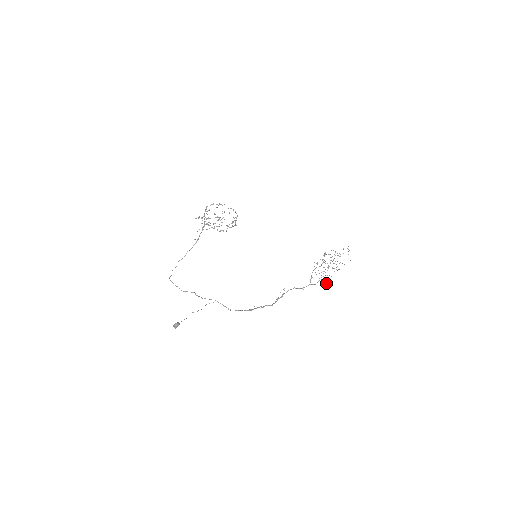
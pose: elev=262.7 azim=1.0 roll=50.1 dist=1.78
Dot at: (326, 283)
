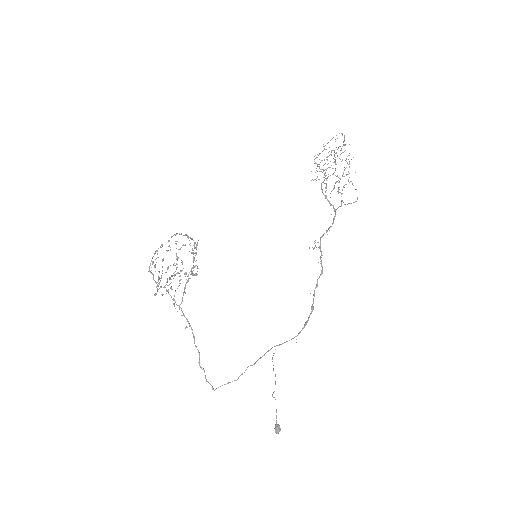
Dot at: occluded
